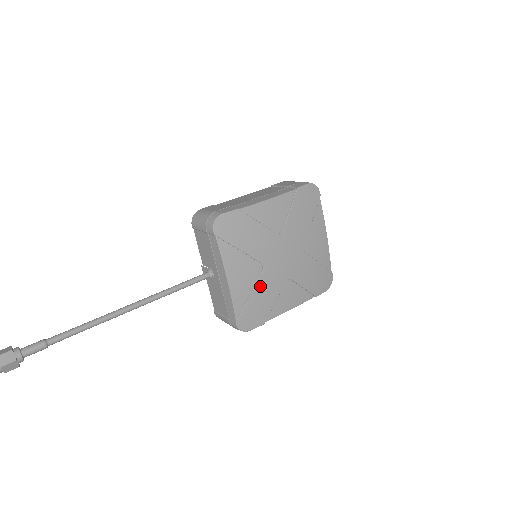
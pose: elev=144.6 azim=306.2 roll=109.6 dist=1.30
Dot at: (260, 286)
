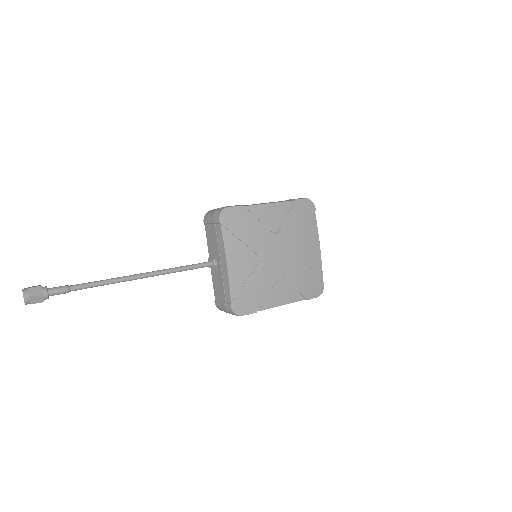
Dot at: (255, 275)
